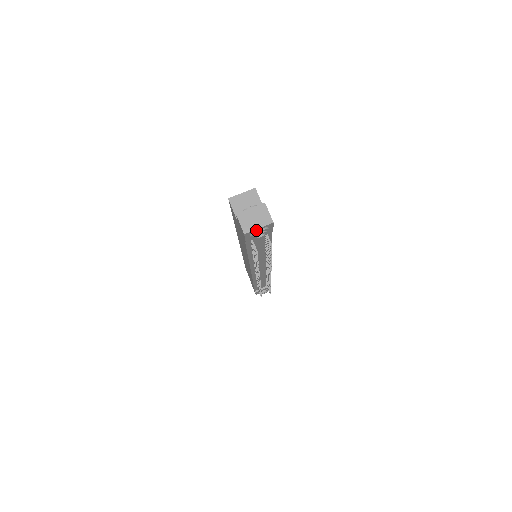
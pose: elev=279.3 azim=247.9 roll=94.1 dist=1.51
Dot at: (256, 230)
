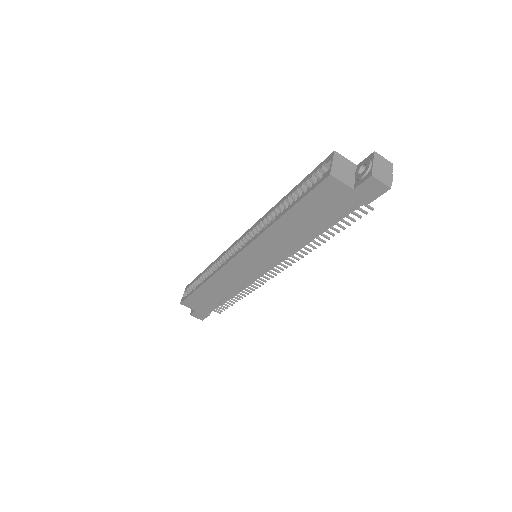
Dot at: (391, 179)
